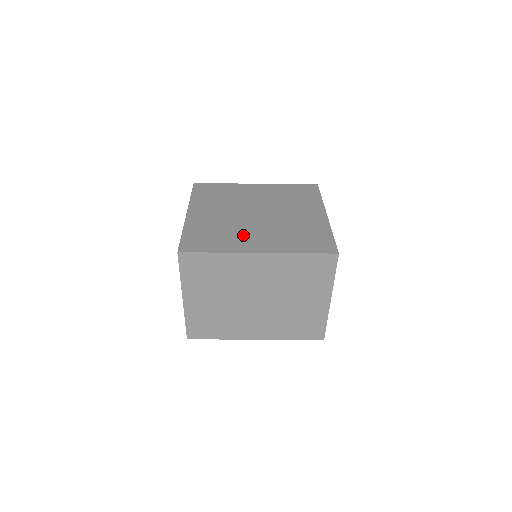
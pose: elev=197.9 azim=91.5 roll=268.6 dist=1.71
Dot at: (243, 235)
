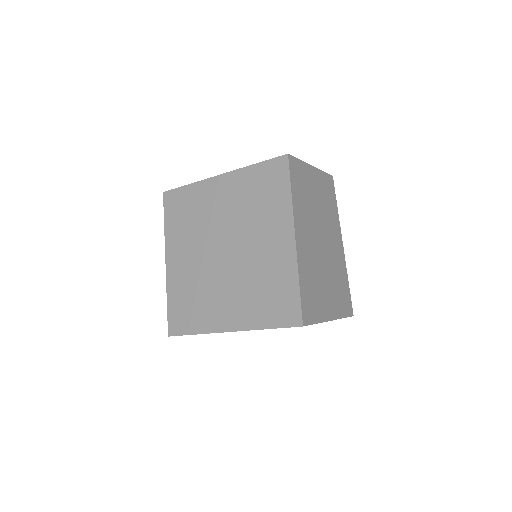
Dot at: (214, 300)
